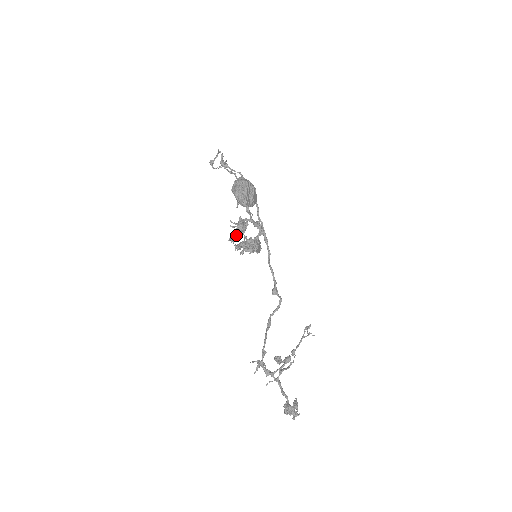
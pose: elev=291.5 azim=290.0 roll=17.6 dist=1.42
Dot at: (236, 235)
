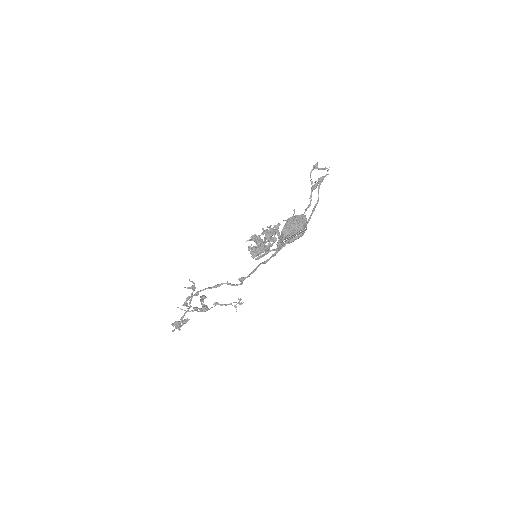
Dot at: (256, 242)
